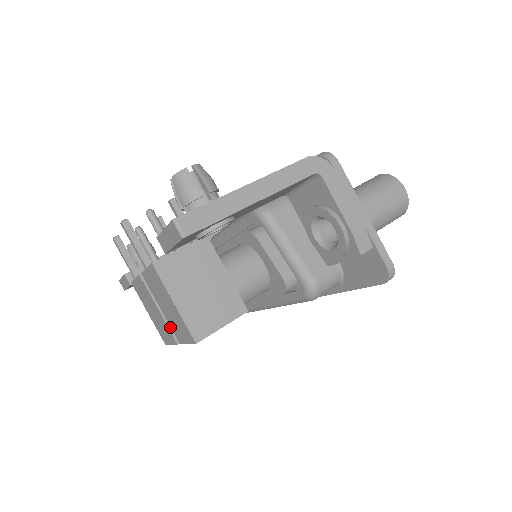
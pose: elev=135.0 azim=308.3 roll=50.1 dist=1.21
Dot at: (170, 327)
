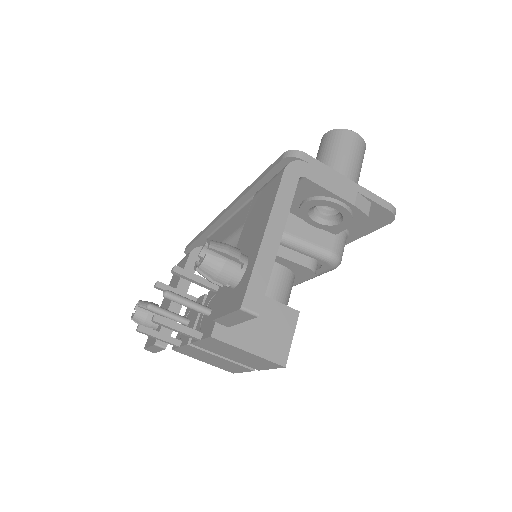
Dot at: (240, 363)
